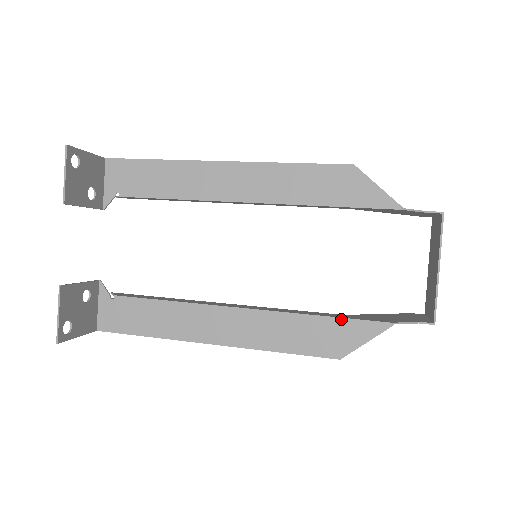
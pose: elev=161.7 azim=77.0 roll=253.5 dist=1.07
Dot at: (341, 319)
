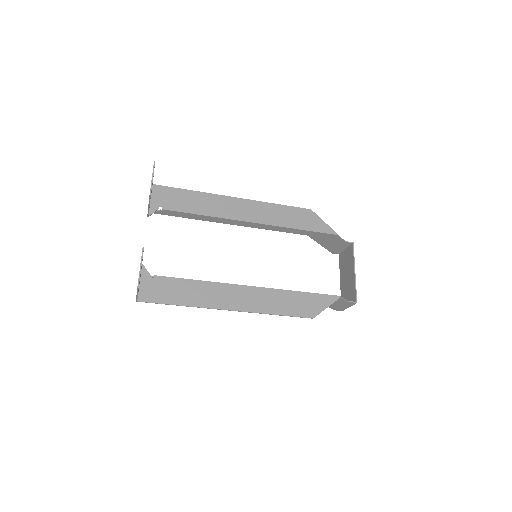
Dot at: (312, 294)
